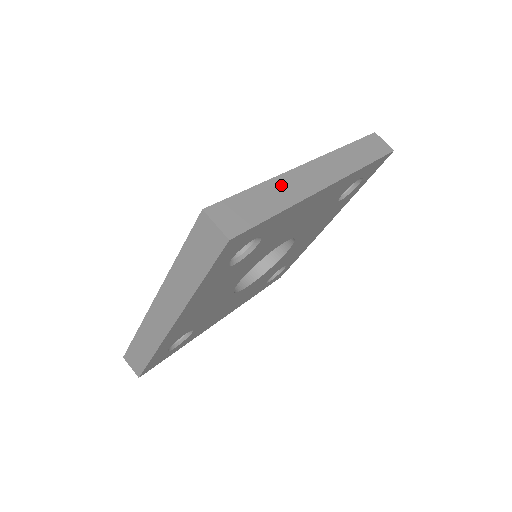
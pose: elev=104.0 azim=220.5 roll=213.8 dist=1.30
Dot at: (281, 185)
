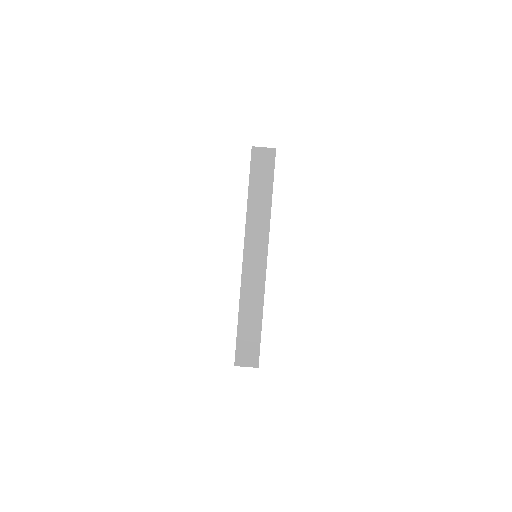
Dot at: occluded
